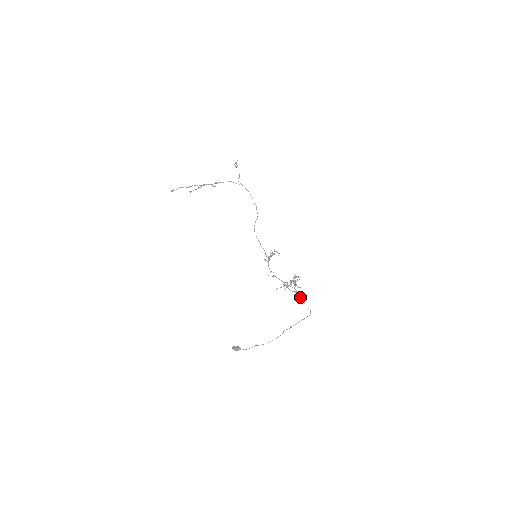
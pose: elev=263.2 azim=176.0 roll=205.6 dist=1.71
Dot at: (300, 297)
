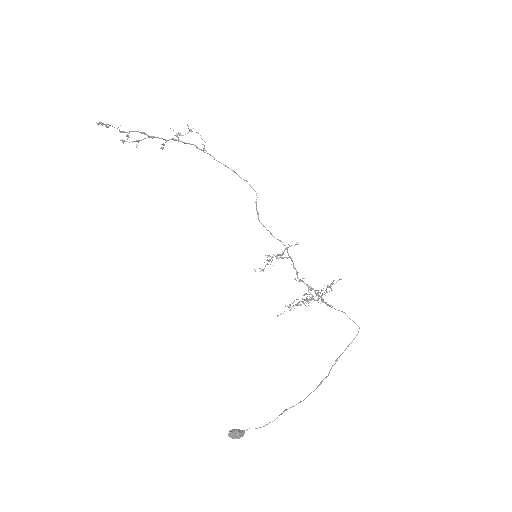
Dot at: occluded
